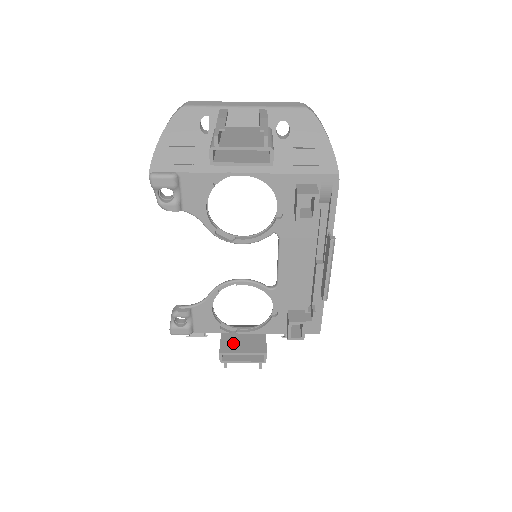
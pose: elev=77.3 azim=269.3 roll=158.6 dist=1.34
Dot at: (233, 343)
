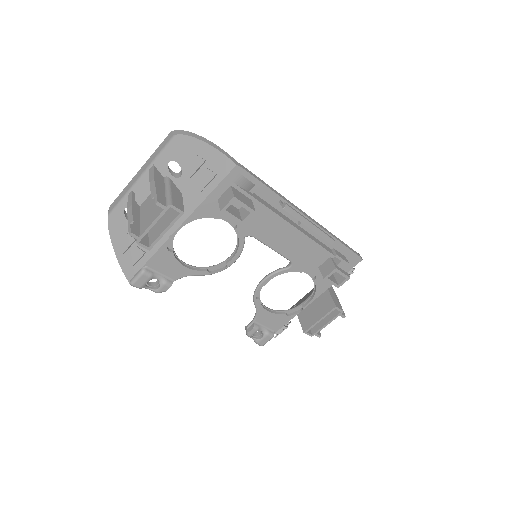
Dot at: (309, 316)
